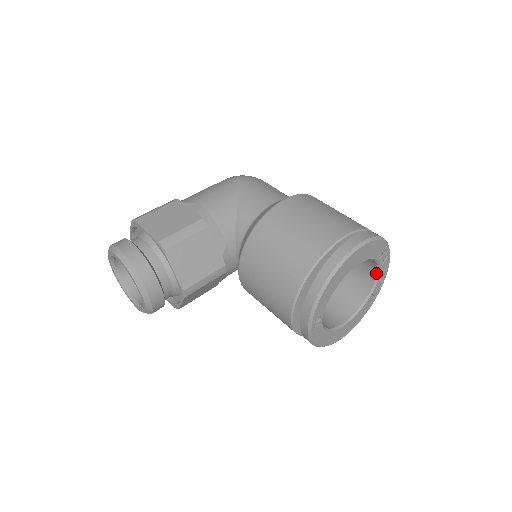
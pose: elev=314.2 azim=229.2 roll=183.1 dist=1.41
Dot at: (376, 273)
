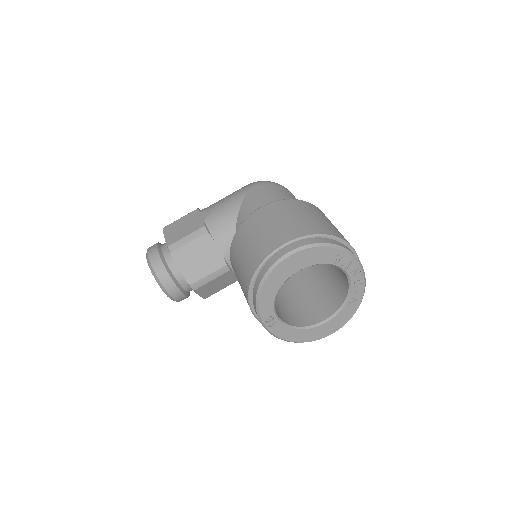
Dot at: (346, 276)
